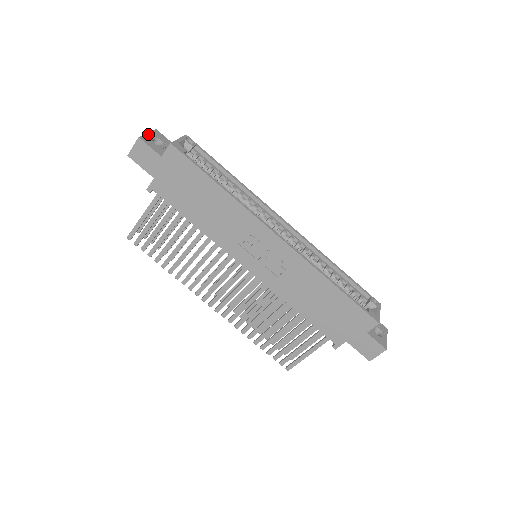
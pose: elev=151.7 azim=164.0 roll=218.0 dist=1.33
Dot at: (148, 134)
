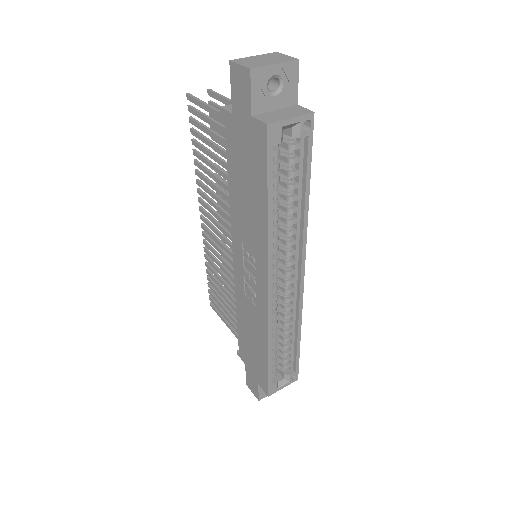
Dot at: (274, 66)
